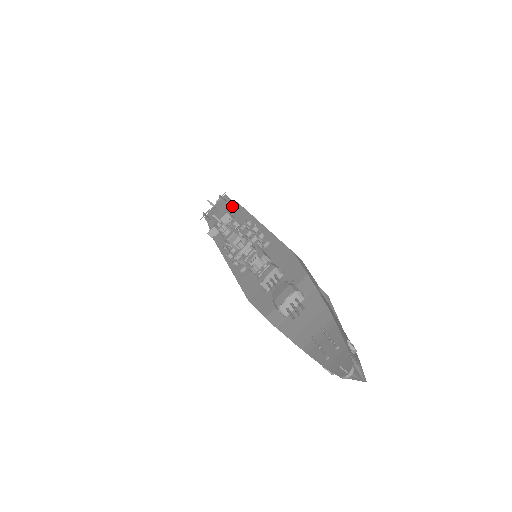
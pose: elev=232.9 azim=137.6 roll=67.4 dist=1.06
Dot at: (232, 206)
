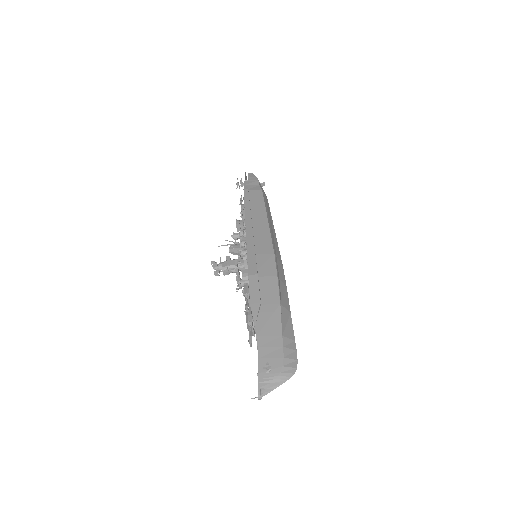
Dot at: occluded
